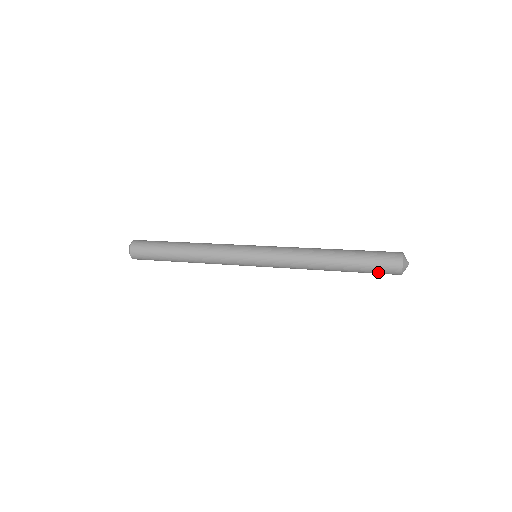
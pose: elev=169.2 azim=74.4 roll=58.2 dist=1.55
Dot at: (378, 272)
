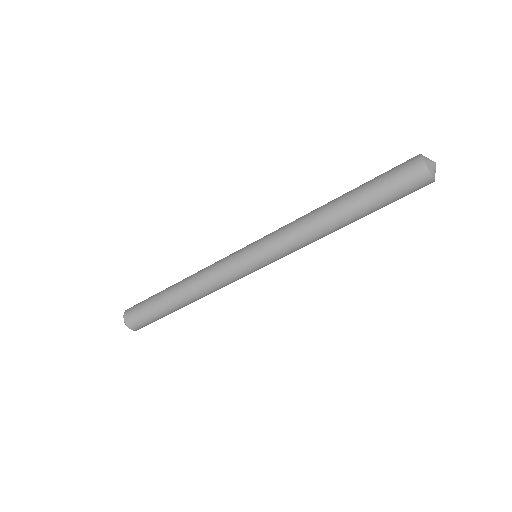
Dot at: (399, 188)
